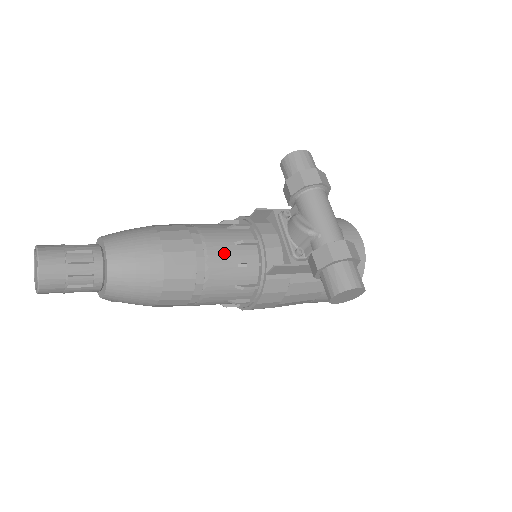
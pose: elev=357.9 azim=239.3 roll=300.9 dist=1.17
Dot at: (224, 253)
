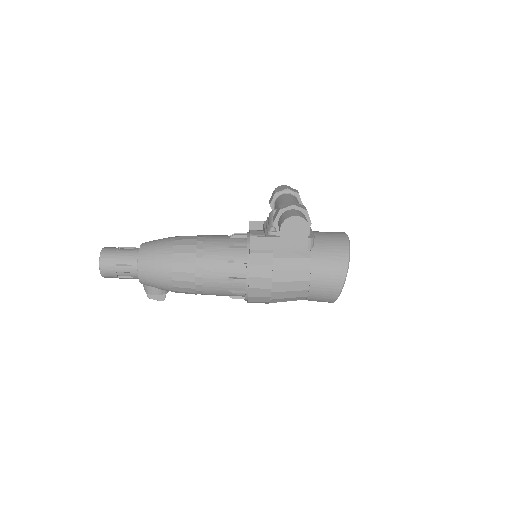
Dot at: (219, 240)
